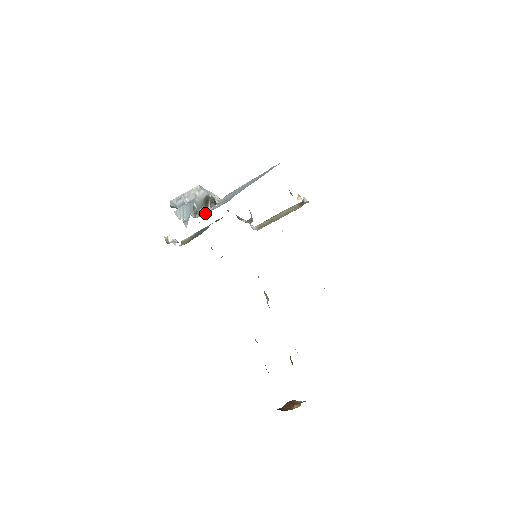
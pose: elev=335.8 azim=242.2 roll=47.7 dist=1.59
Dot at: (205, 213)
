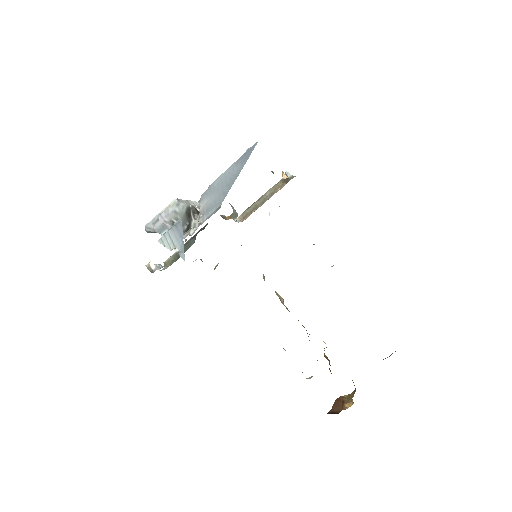
Dot at: occluded
